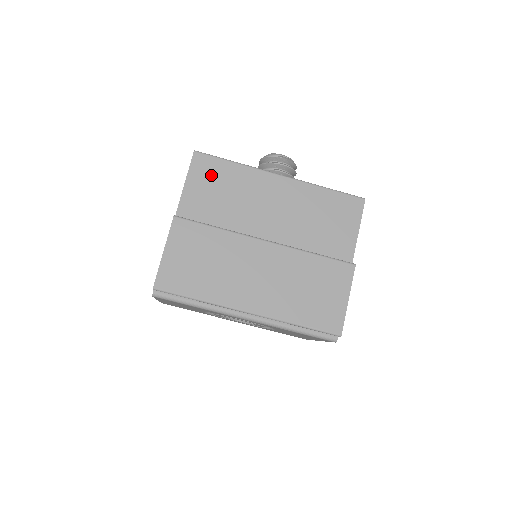
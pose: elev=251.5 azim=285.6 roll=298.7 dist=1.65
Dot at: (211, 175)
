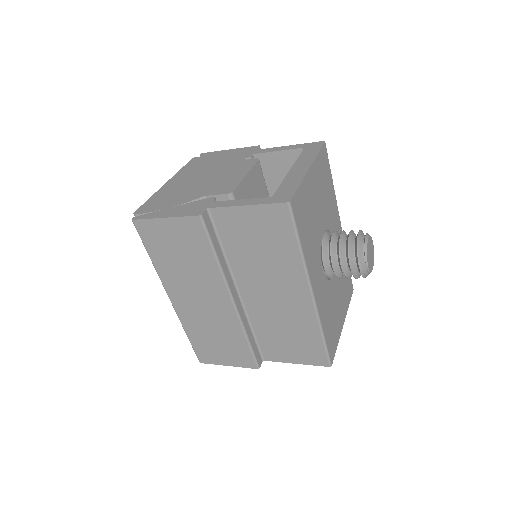
Dot at: (271, 229)
